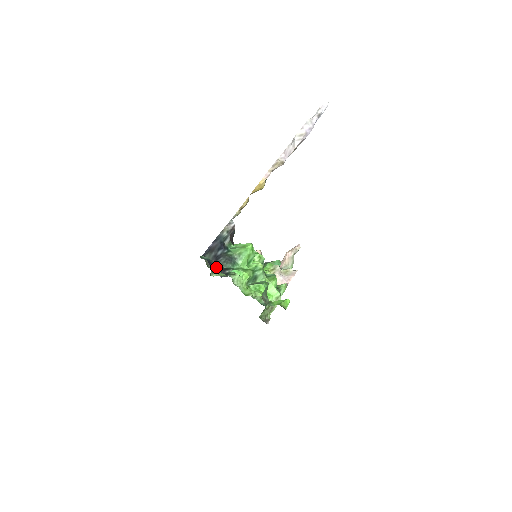
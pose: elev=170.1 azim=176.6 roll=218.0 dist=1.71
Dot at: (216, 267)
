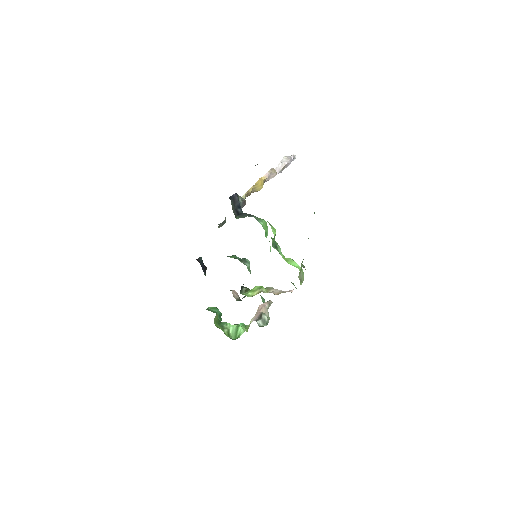
Dot at: occluded
